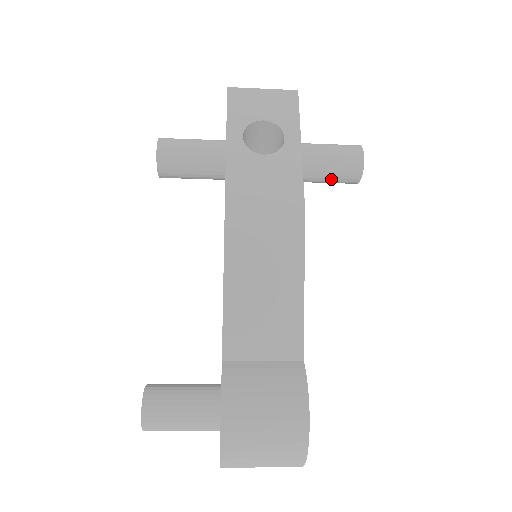
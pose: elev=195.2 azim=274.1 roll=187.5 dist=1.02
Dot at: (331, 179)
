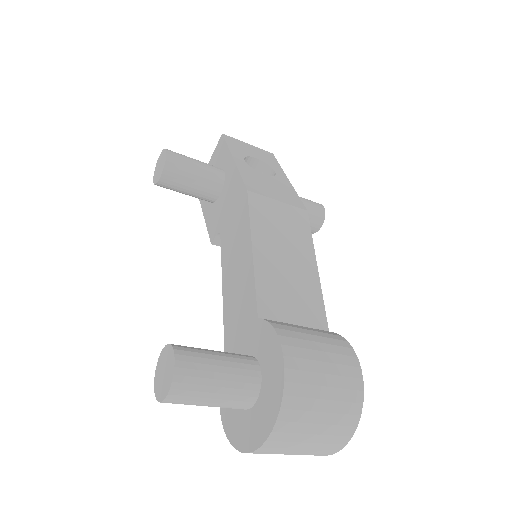
Dot at: occluded
